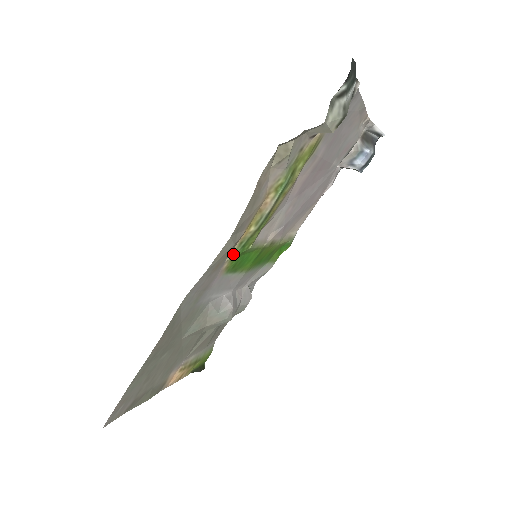
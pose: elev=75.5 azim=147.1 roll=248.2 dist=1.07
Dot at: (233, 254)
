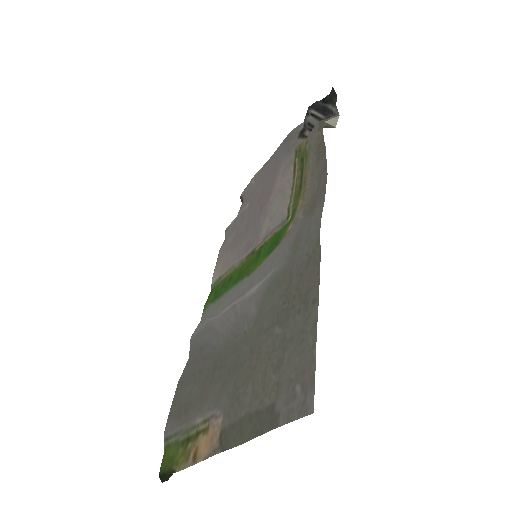
Dot at: (294, 215)
